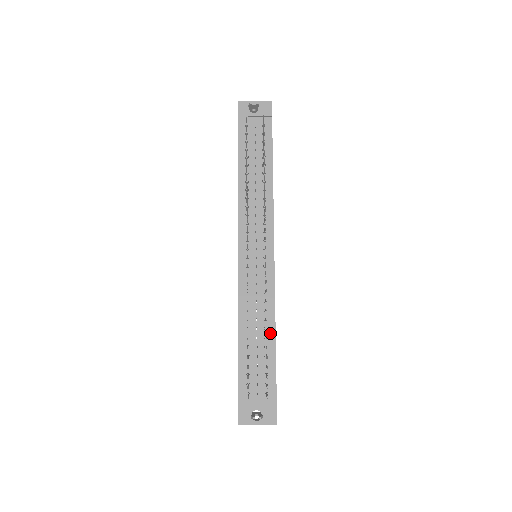
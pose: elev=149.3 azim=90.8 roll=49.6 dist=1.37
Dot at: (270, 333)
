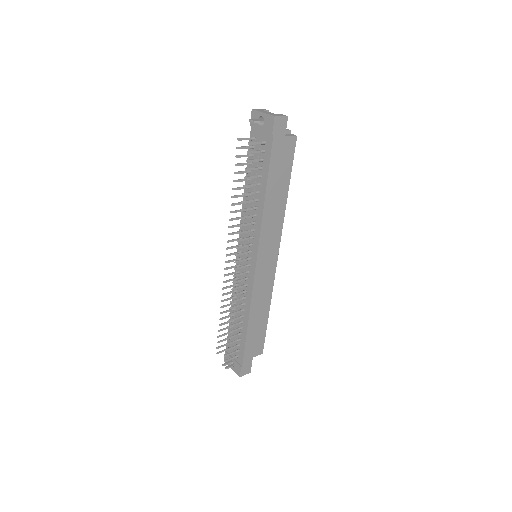
Dot at: (245, 320)
